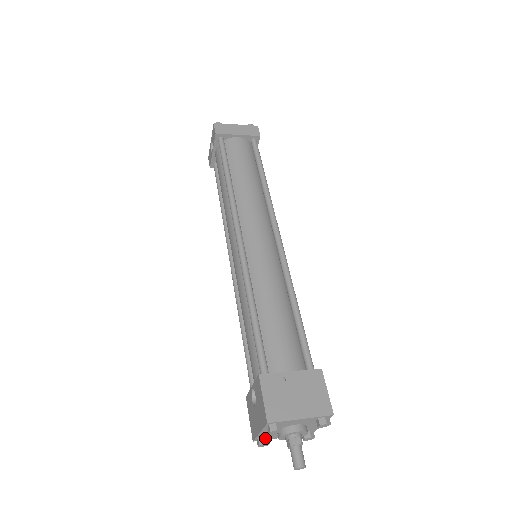
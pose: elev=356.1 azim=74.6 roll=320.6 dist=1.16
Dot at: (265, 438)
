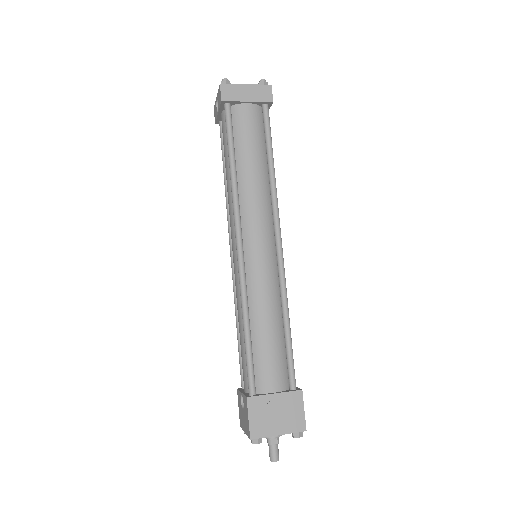
Dot at: occluded
